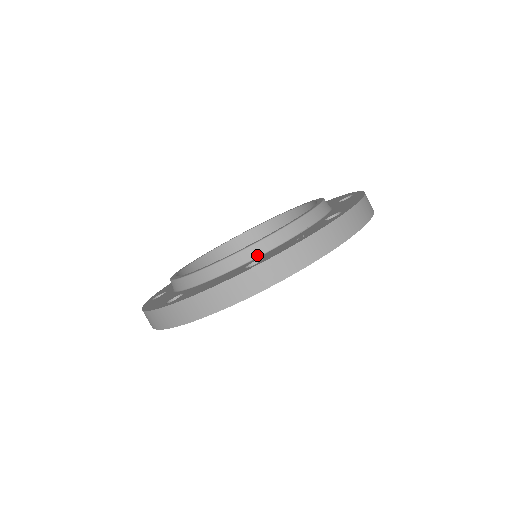
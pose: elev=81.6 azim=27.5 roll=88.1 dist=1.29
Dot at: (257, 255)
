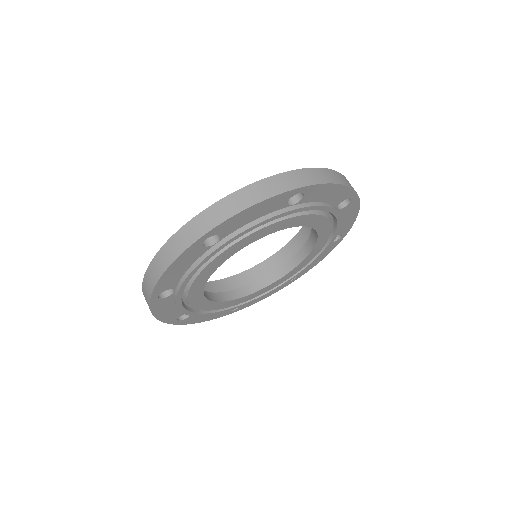
Dot at: occluded
